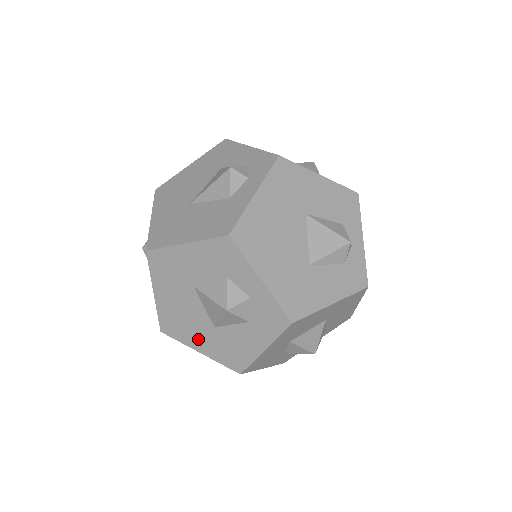
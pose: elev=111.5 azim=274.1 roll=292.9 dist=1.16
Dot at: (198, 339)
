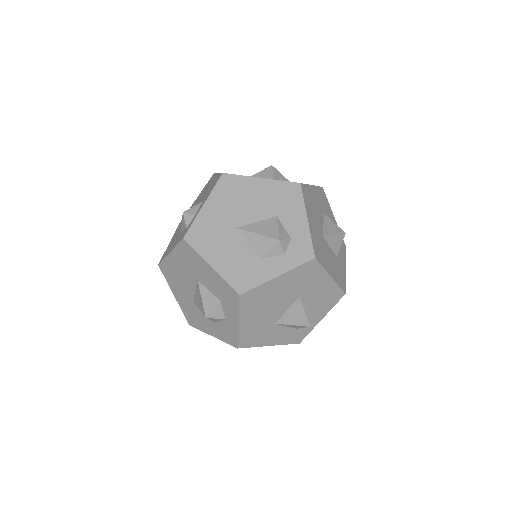
Dot at: (179, 292)
